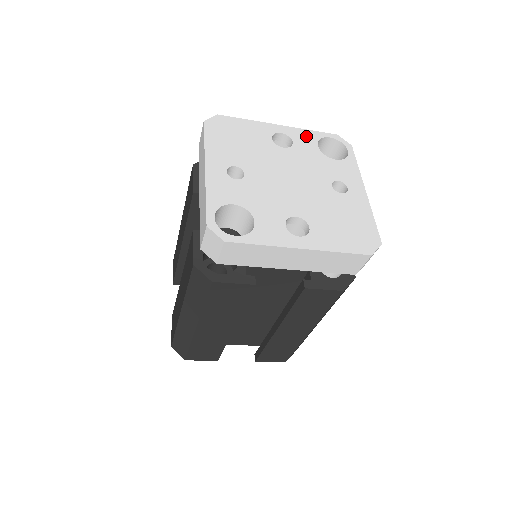
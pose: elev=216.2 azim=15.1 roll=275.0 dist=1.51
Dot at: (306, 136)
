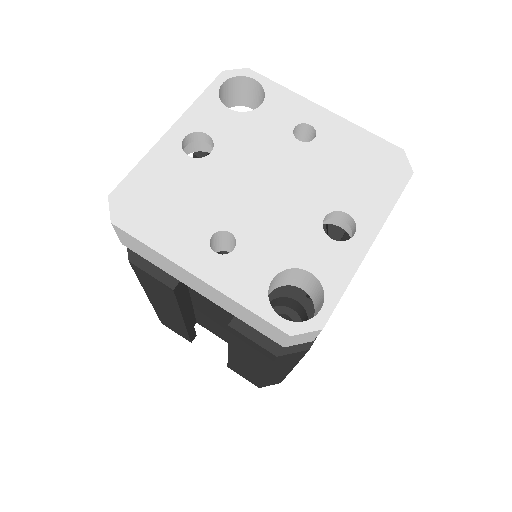
Dot at: (206, 110)
